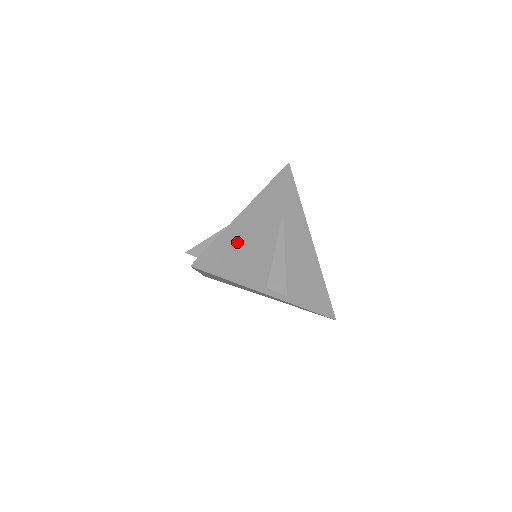
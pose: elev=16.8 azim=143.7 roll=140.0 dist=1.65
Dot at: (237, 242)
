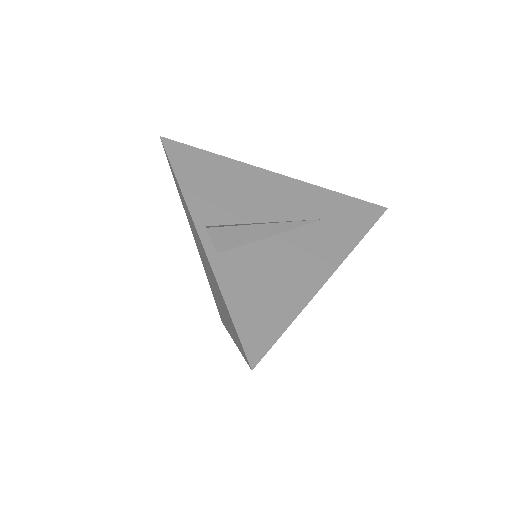
Dot at: (230, 175)
